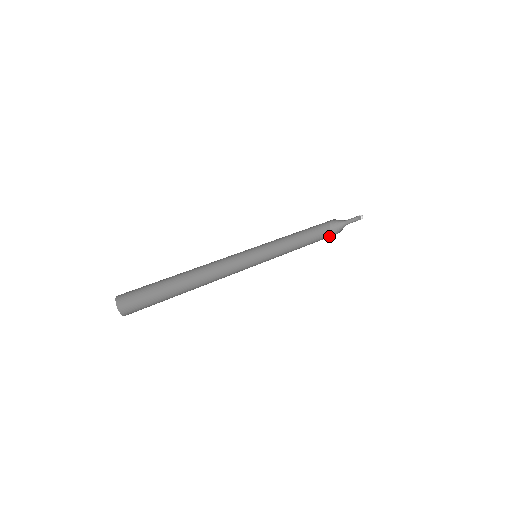
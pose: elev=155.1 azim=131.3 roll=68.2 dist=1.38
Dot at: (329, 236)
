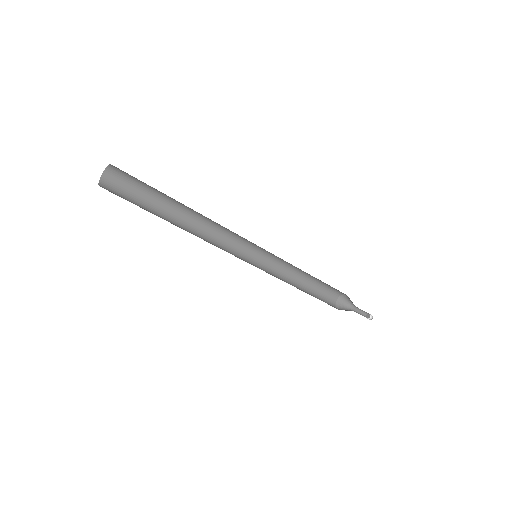
Dot at: occluded
